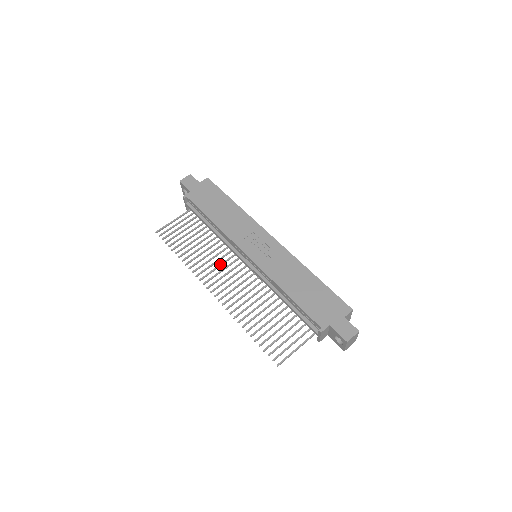
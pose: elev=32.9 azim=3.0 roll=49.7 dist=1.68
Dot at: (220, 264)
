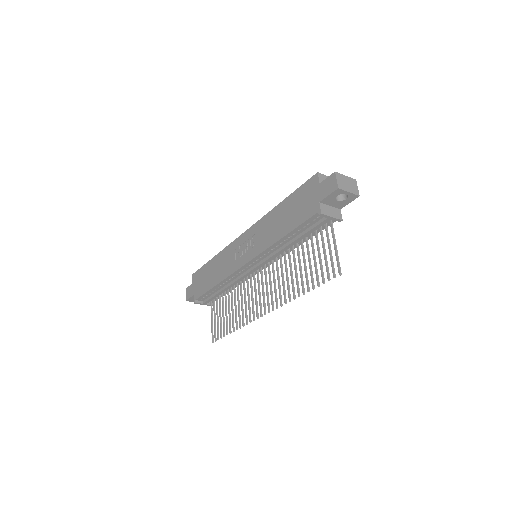
Dot at: (251, 294)
